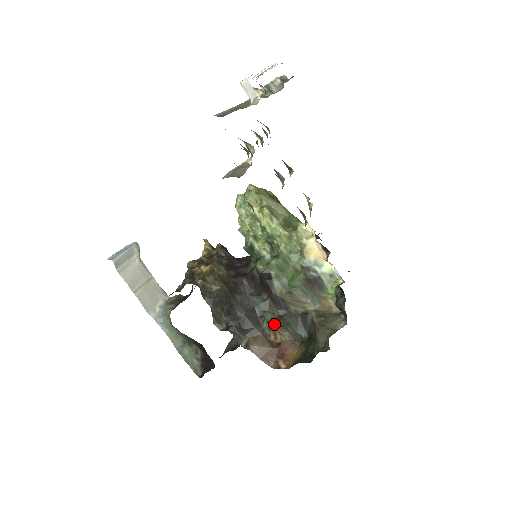
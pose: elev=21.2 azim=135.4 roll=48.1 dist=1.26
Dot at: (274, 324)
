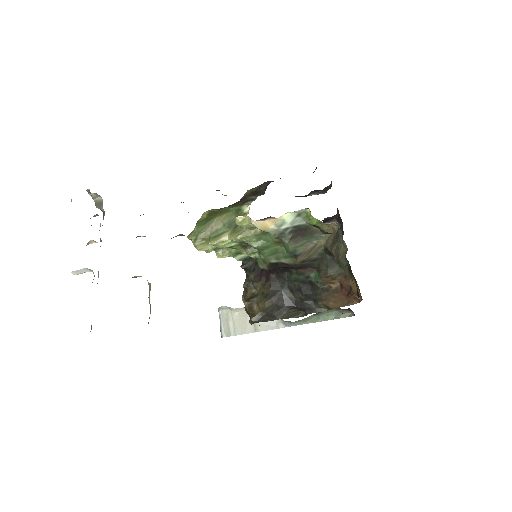
Dot at: (320, 281)
